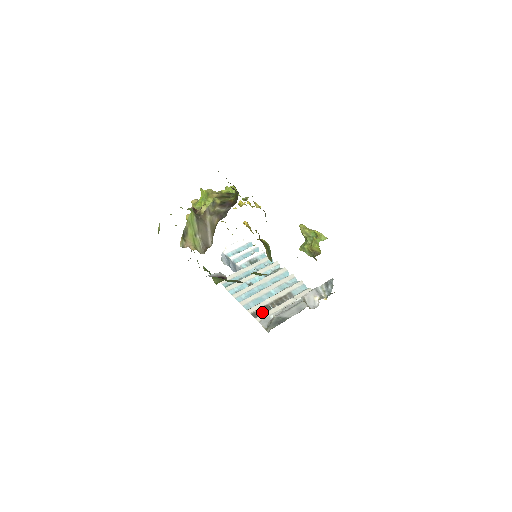
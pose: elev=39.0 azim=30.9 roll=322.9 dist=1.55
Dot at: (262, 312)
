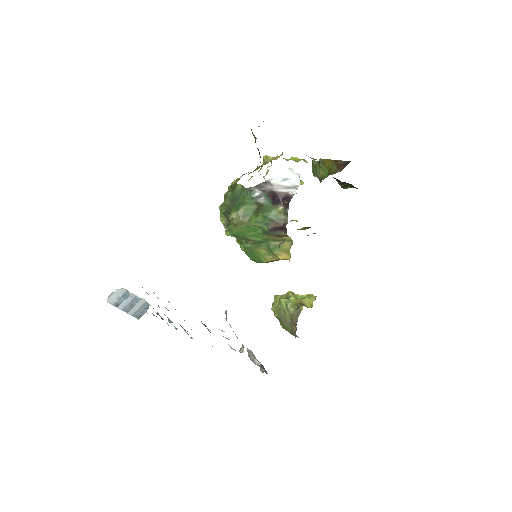
Dot at: occluded
